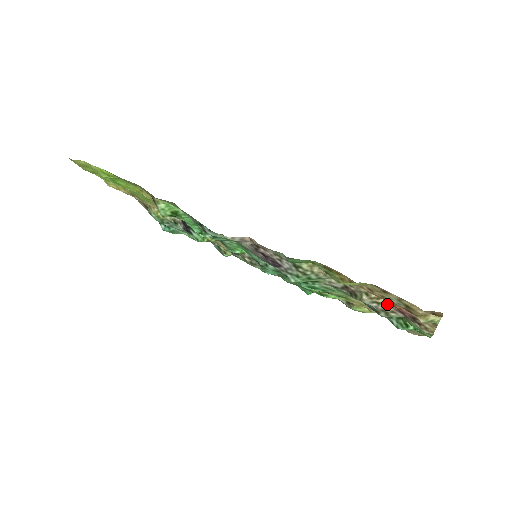
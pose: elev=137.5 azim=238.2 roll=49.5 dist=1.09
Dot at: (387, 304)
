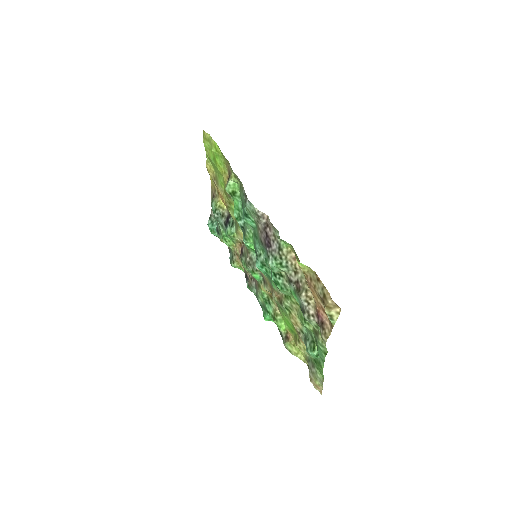
Dot at: (313, 307)
